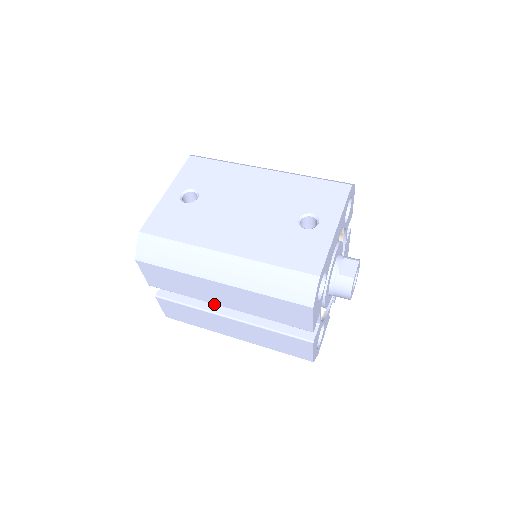
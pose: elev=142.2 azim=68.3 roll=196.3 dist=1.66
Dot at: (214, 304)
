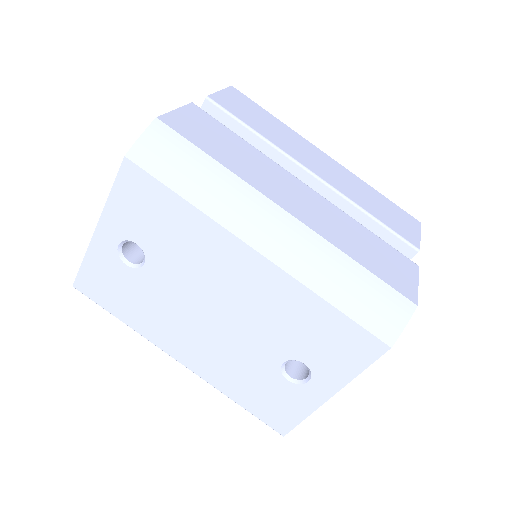
Dot at: occluded
